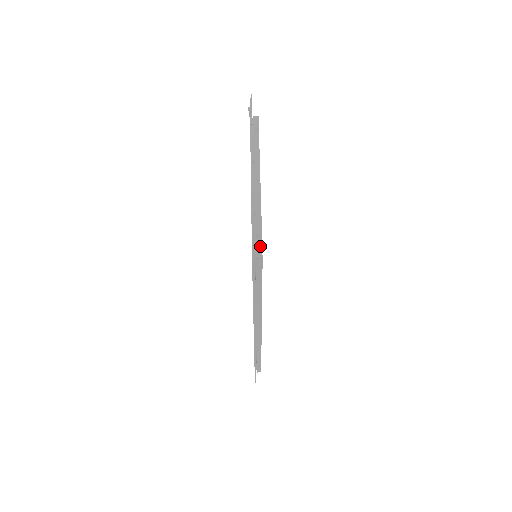
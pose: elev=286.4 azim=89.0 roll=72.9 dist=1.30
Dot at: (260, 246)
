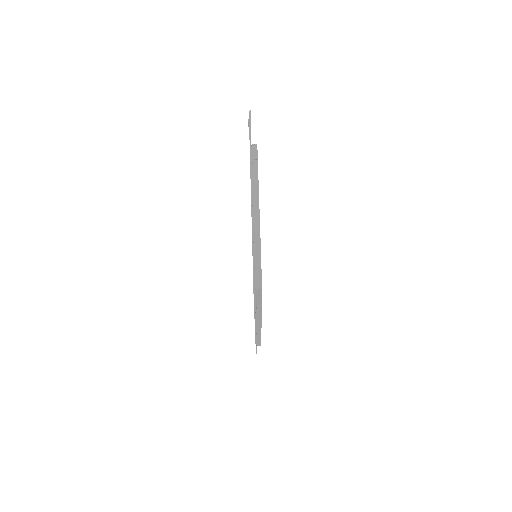
Dot at: (260, 279)
